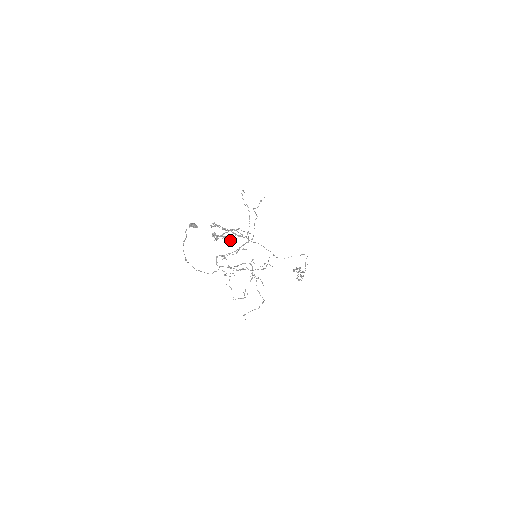
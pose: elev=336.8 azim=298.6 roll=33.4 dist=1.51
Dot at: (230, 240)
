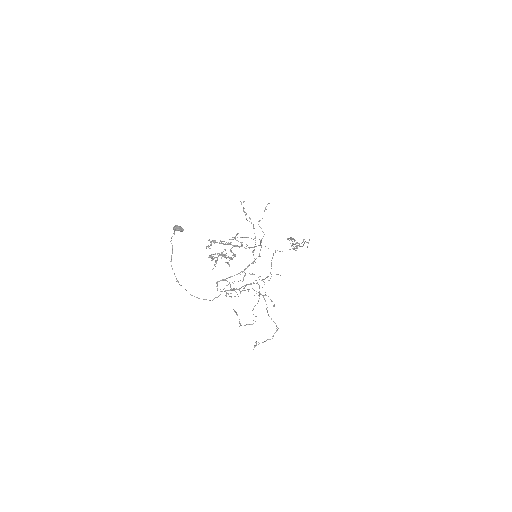
Dot at: (230, 258)
